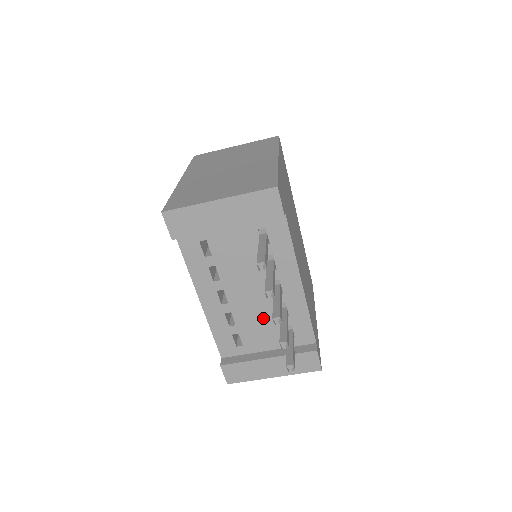
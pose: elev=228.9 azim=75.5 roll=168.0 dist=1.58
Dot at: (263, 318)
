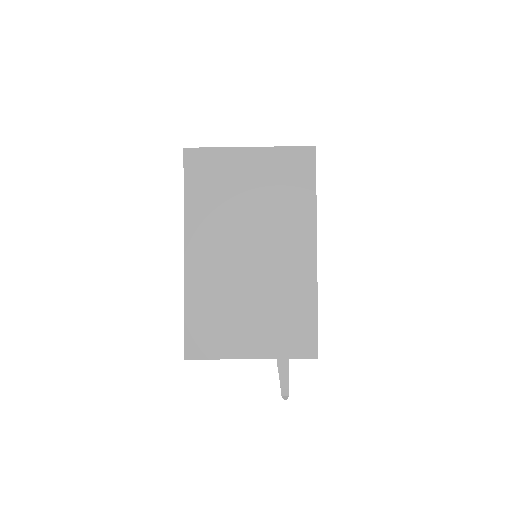
Dot at: occluded
